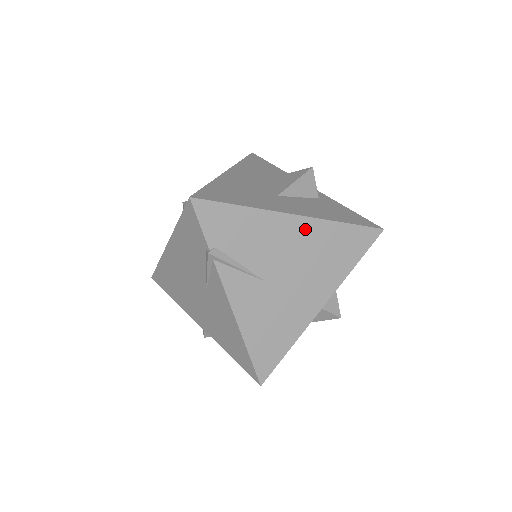
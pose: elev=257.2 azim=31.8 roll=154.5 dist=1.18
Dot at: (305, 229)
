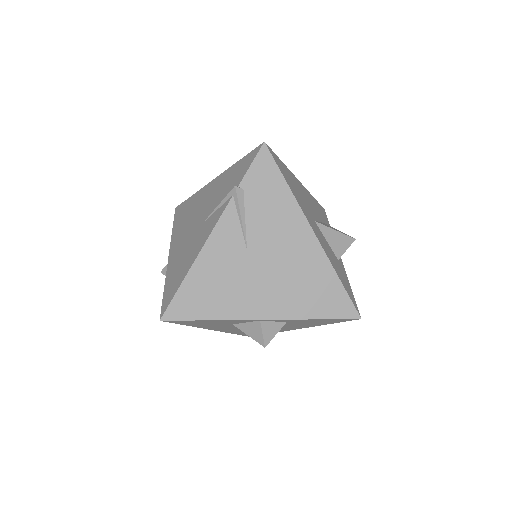
Dot at: (310, 250)
